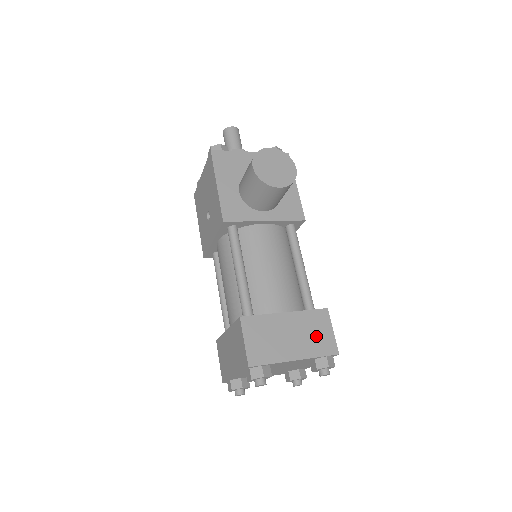
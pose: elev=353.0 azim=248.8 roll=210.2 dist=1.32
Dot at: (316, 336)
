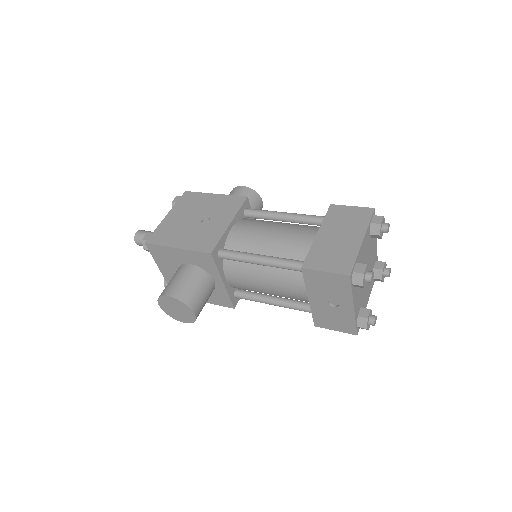
Dot at: occluded
